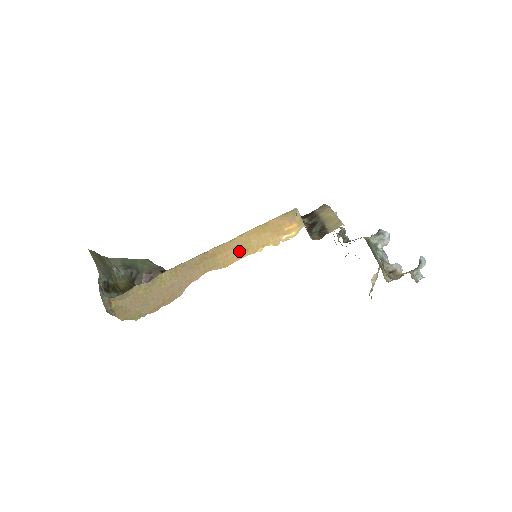
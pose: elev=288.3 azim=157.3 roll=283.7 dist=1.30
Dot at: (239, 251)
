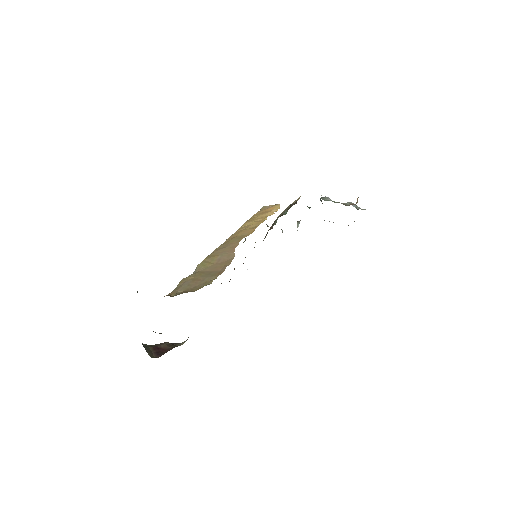
Dot at: (251, 227)
